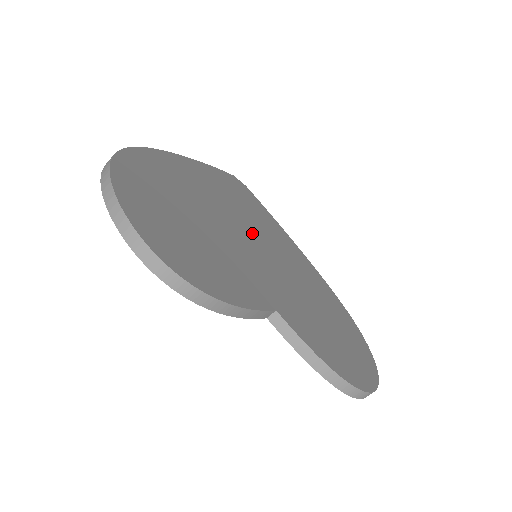
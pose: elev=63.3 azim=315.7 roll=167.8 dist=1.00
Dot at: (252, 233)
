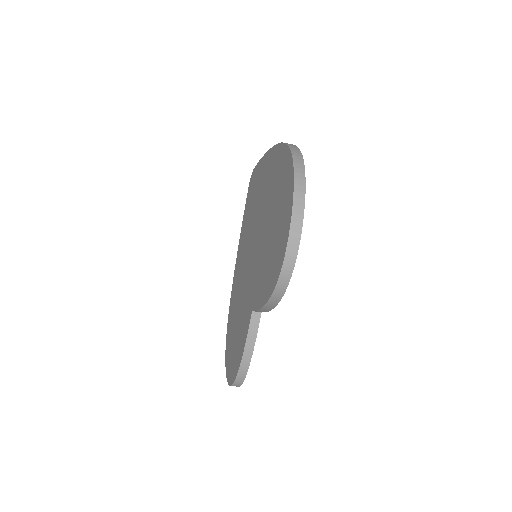
Dot at: occluded
